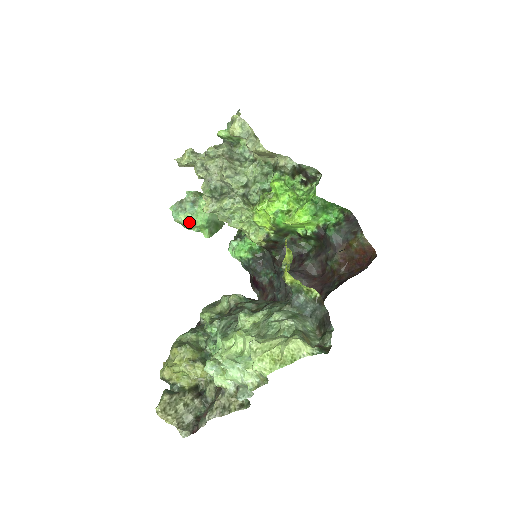
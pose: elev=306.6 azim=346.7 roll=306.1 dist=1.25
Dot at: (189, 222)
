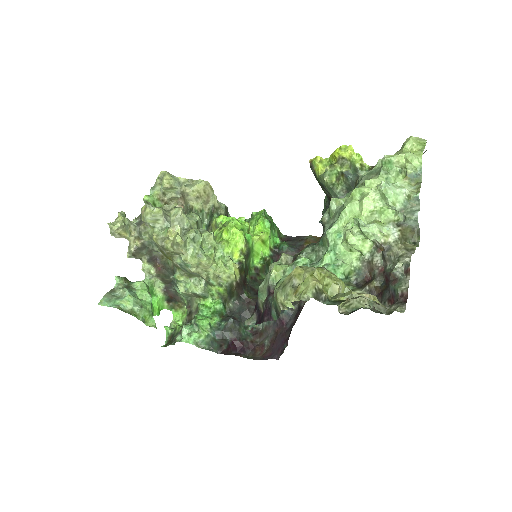
Dot at: (134, 306)
